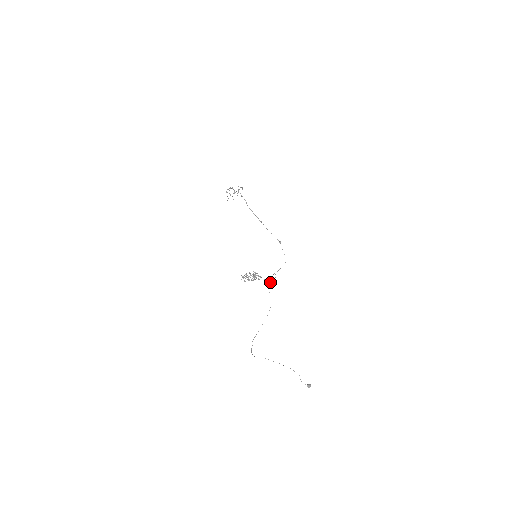
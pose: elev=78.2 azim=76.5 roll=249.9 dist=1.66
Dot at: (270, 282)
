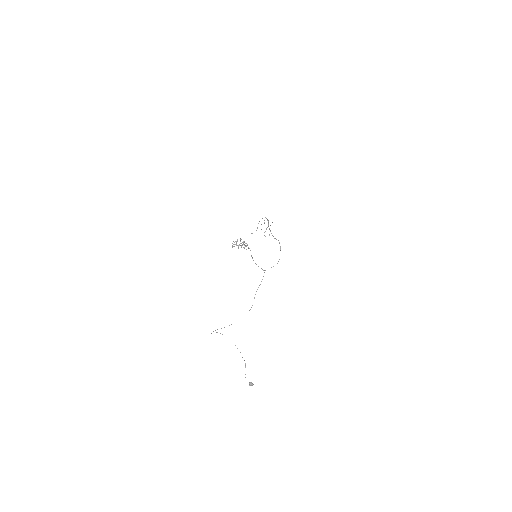
Dot at: occluded
